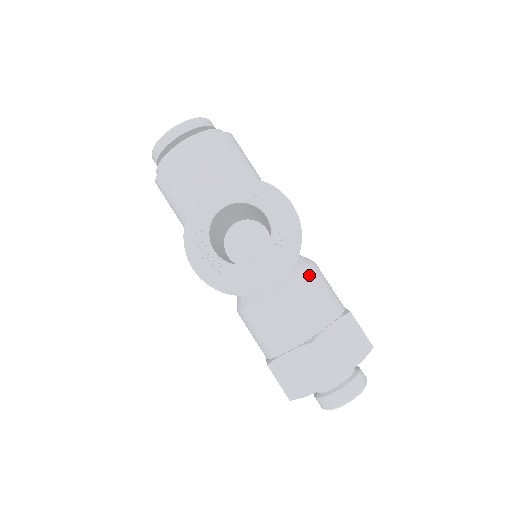
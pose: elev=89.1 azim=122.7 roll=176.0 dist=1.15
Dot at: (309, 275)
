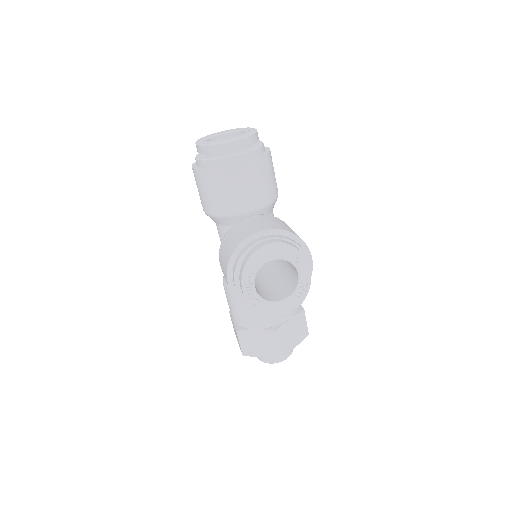
Dot at: occluded
